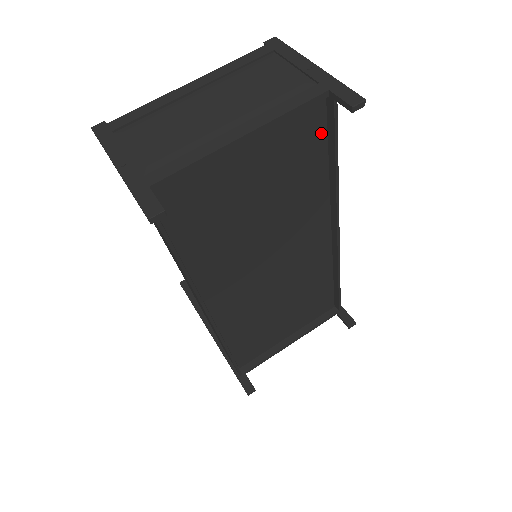
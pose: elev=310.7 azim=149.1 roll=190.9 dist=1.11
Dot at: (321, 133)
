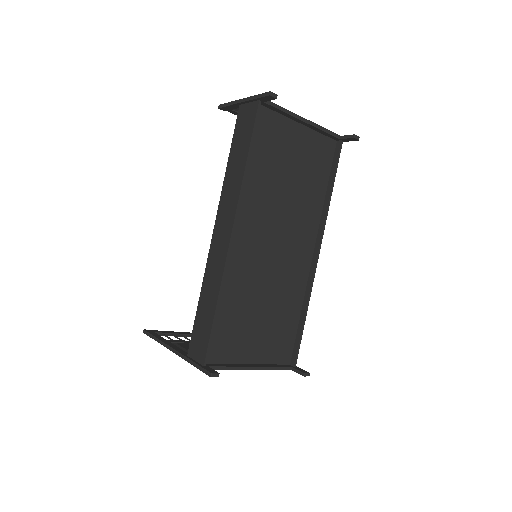
Dot at: (329, 165)
